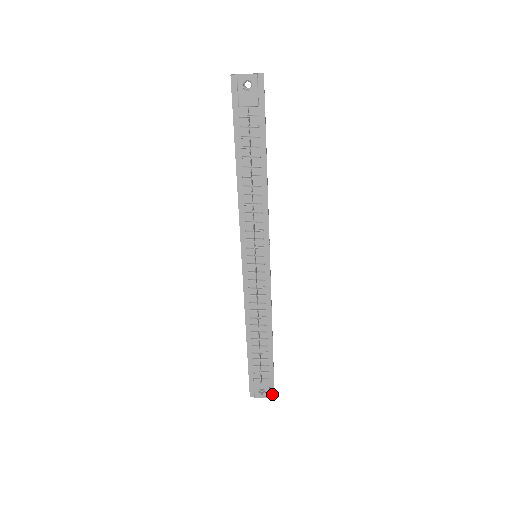
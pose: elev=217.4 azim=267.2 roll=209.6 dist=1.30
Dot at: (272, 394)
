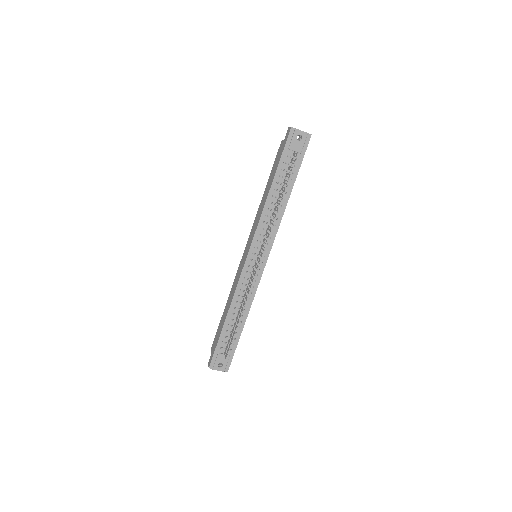
Dot at: (227, 370)
